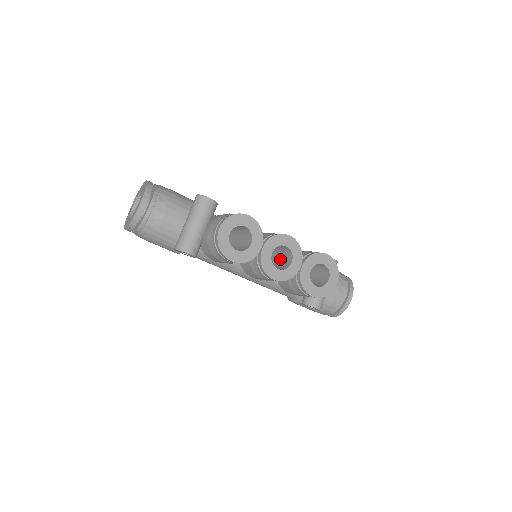
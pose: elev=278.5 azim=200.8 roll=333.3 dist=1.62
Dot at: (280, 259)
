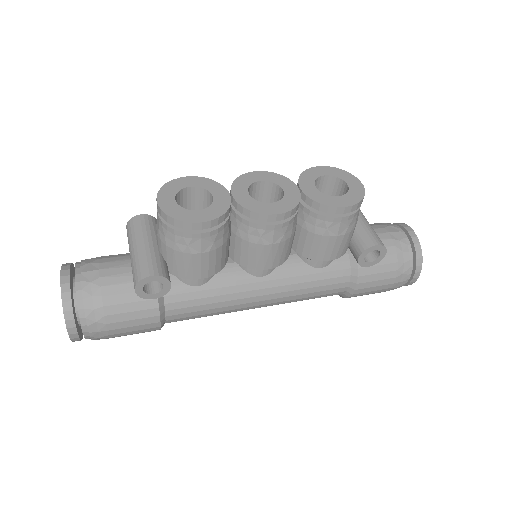
Dot at: occluded
